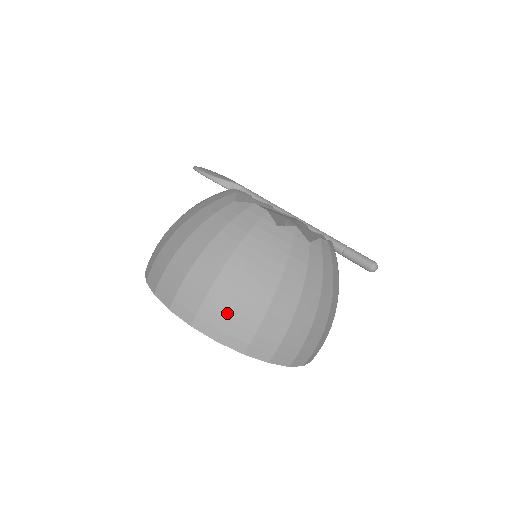
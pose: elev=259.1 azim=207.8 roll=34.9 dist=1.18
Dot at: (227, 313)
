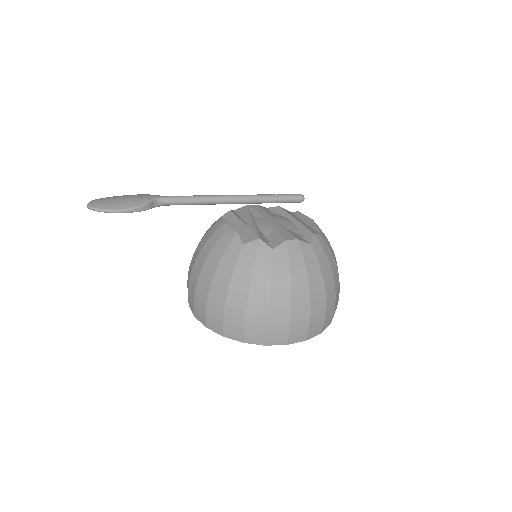
Dot at: (323, 317)
